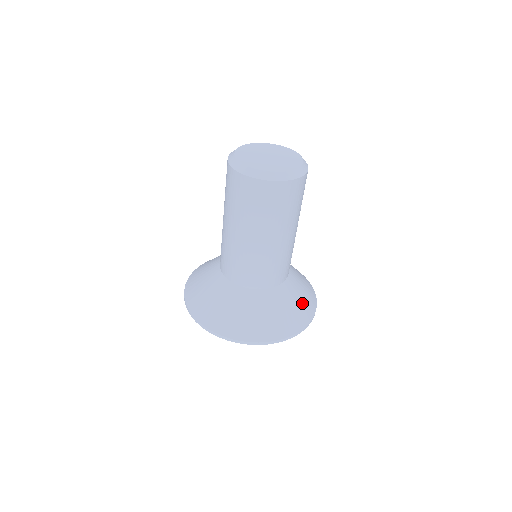
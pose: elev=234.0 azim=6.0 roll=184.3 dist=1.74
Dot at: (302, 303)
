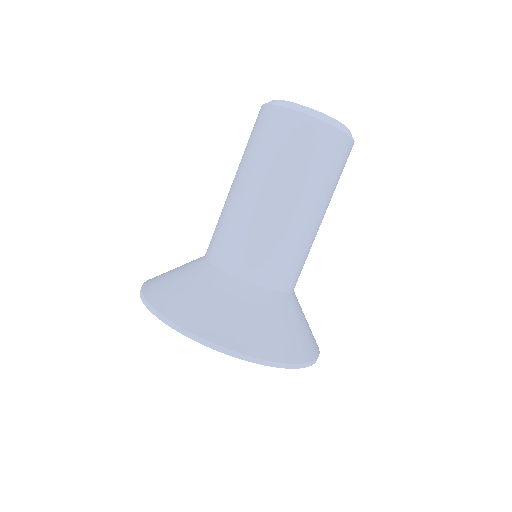
Dot at: (307, 331)
